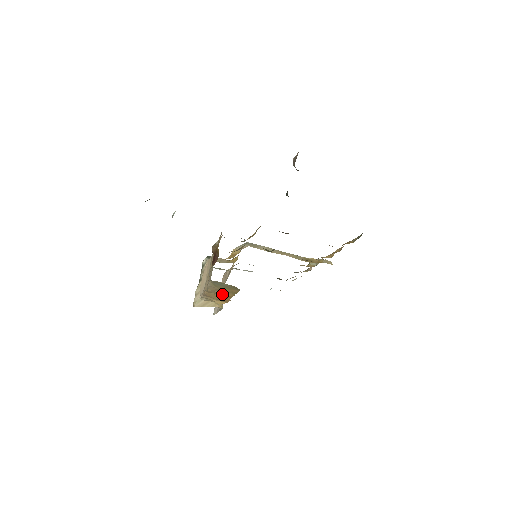
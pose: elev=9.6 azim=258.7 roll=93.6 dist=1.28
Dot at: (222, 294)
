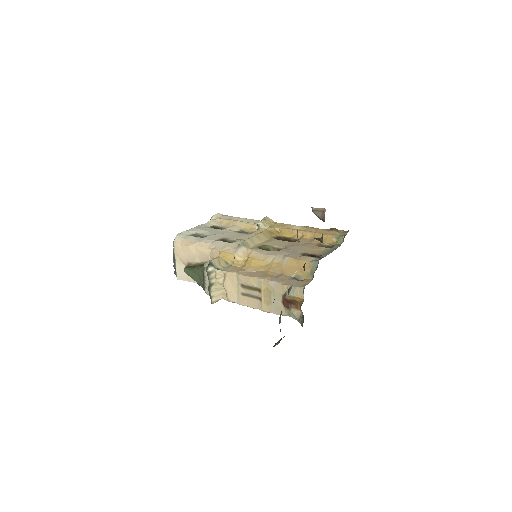
Dot at: occluded
